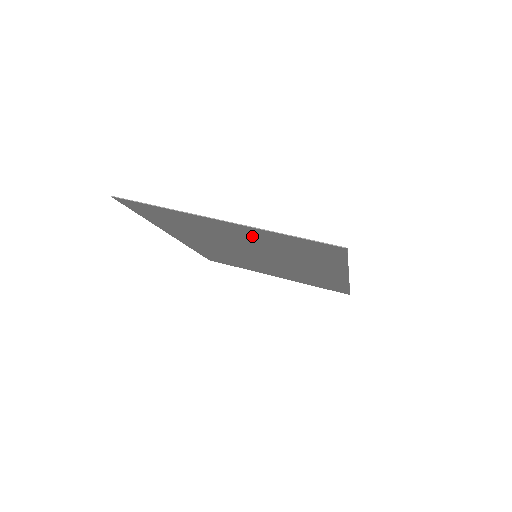
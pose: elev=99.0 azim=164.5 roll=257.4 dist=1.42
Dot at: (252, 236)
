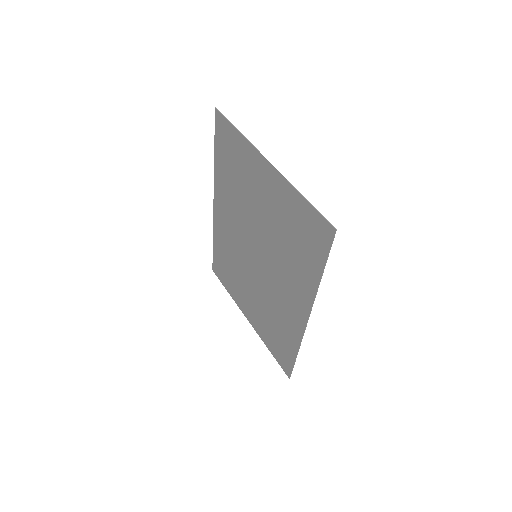
Dot at: (275, 200)
